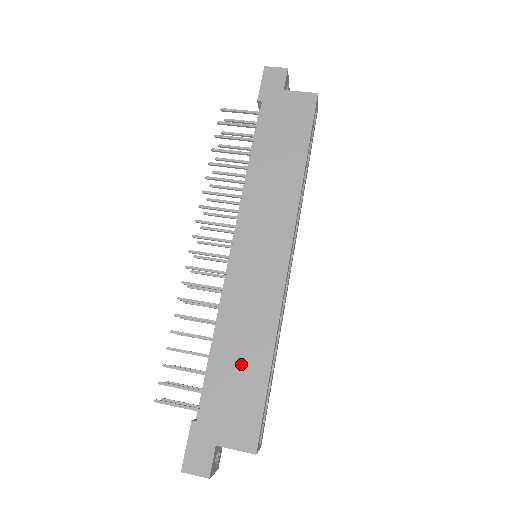
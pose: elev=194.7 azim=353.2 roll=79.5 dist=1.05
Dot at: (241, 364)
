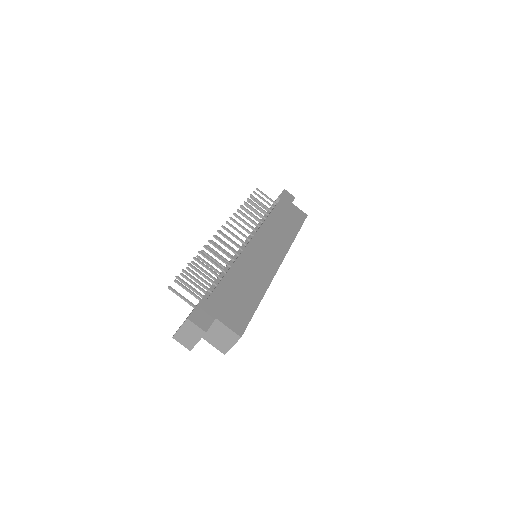
Dot at: (243, 289)
